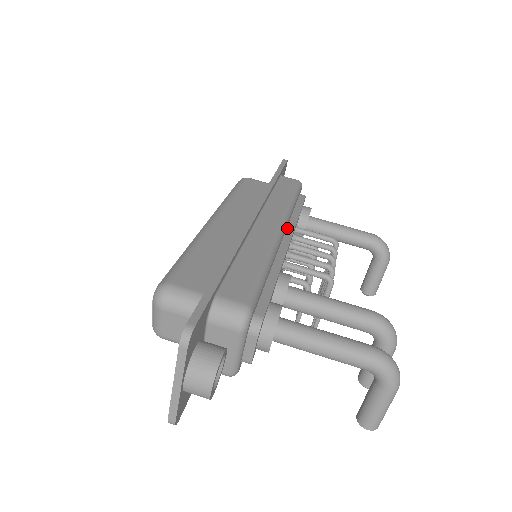
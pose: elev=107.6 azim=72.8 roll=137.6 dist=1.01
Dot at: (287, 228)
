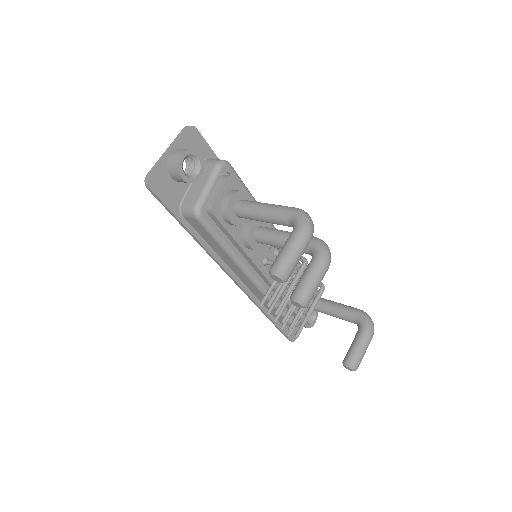
Dot at: occluded
